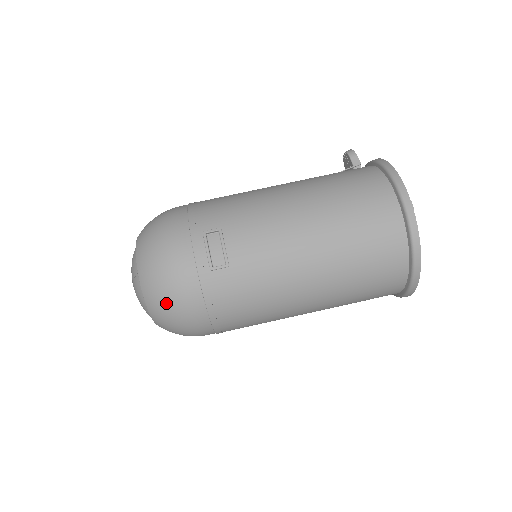
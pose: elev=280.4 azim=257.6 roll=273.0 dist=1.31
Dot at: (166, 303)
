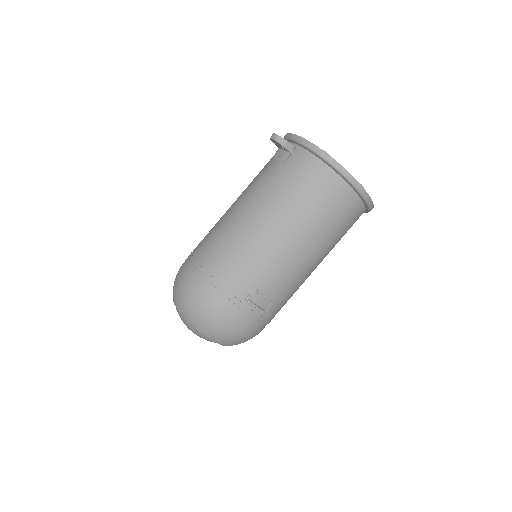
Dot at: (245, 341)
